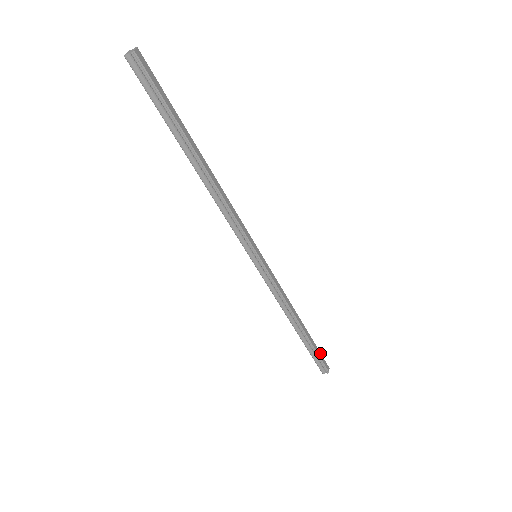
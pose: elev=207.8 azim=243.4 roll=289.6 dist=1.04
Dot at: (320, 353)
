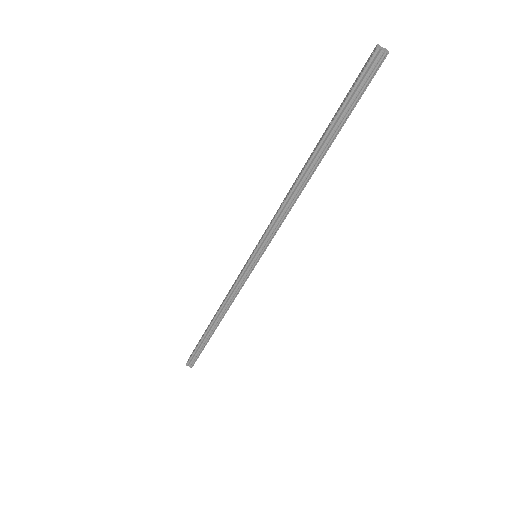
Dot at: occluded
